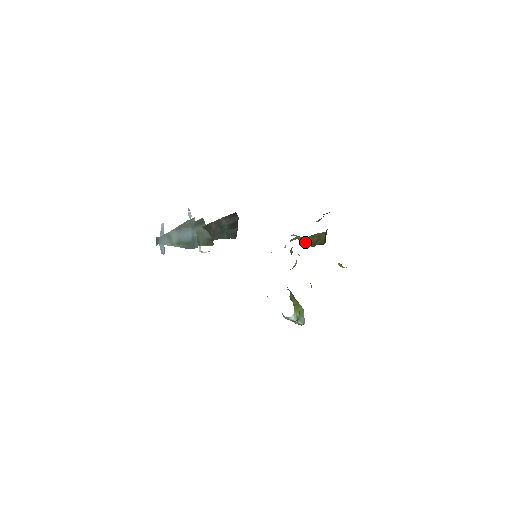
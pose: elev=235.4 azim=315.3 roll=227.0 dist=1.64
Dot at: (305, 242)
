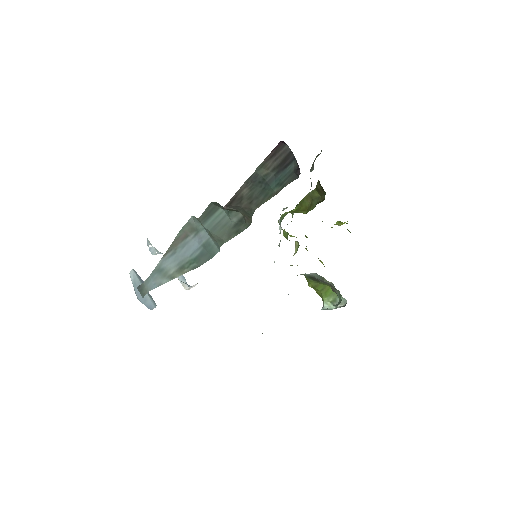
Dot at: (298, 212)
